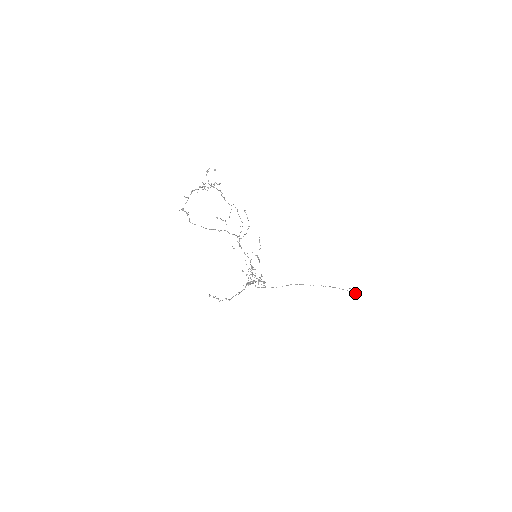
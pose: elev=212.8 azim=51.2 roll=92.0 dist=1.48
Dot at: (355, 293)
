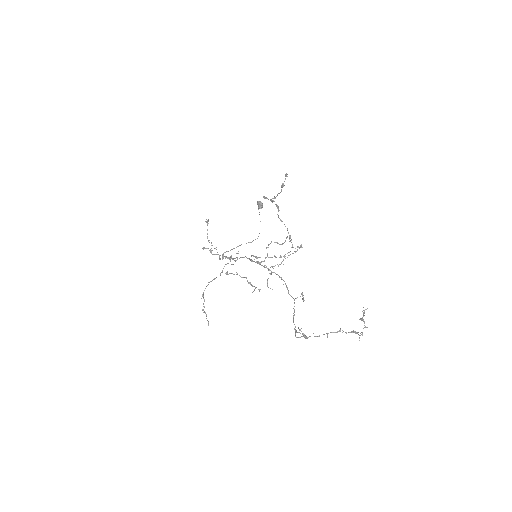
Dot at: (261, 208)
